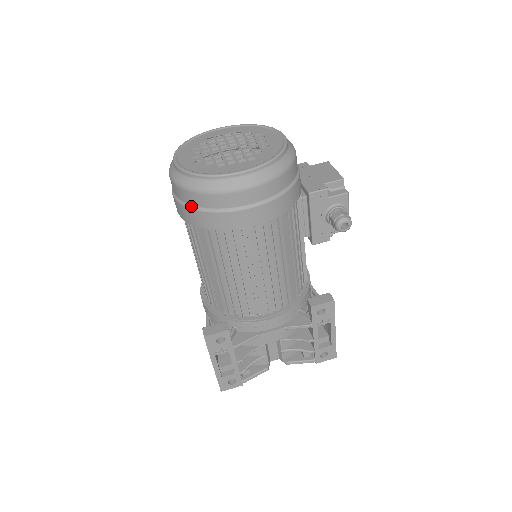
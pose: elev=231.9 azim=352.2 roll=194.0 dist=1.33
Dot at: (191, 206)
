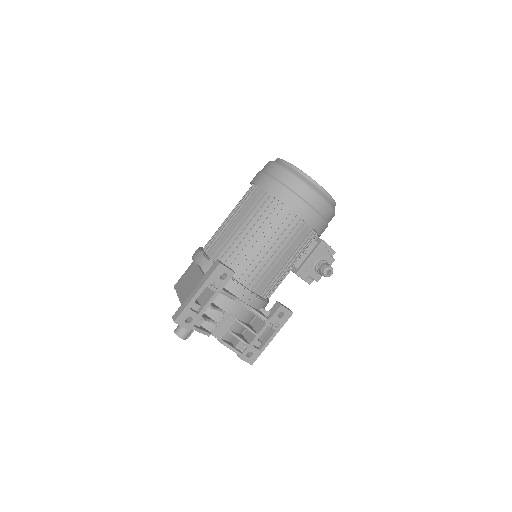
Dot at: (283, 184)
